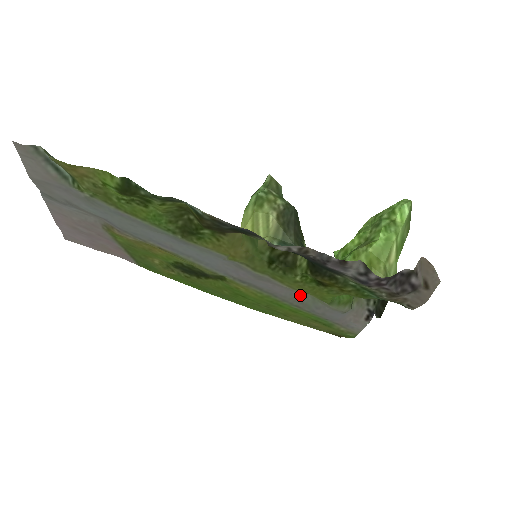
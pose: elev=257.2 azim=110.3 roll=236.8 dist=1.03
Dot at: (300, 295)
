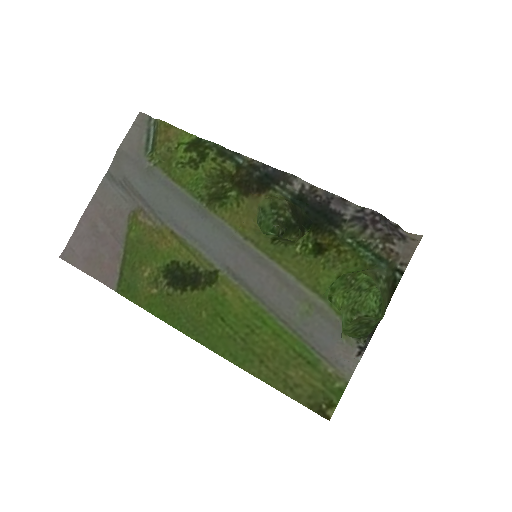
Dot at: (288, 309)
